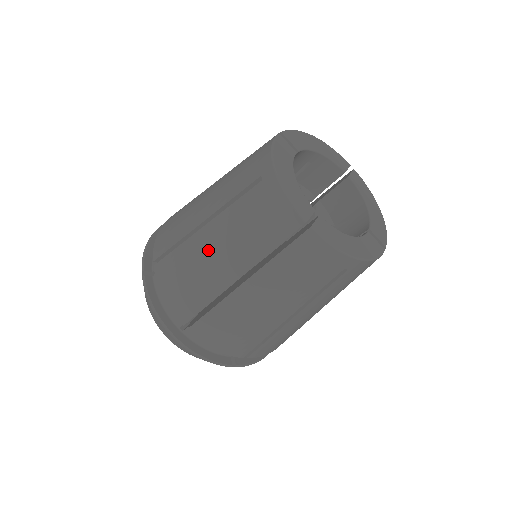
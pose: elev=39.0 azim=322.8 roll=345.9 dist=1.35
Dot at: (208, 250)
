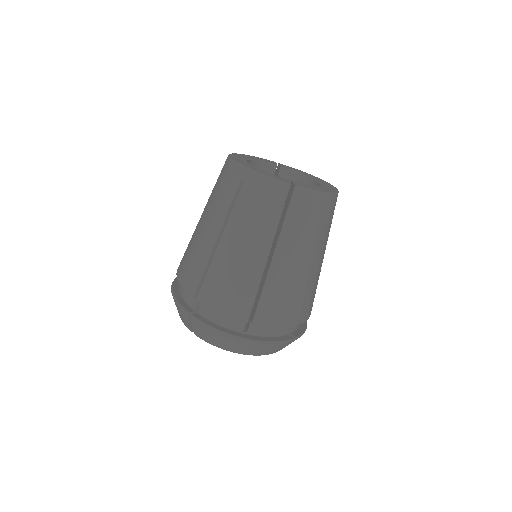
Dot at: occluded
